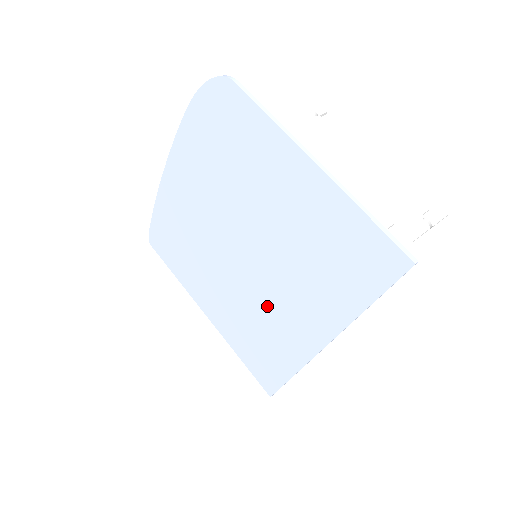
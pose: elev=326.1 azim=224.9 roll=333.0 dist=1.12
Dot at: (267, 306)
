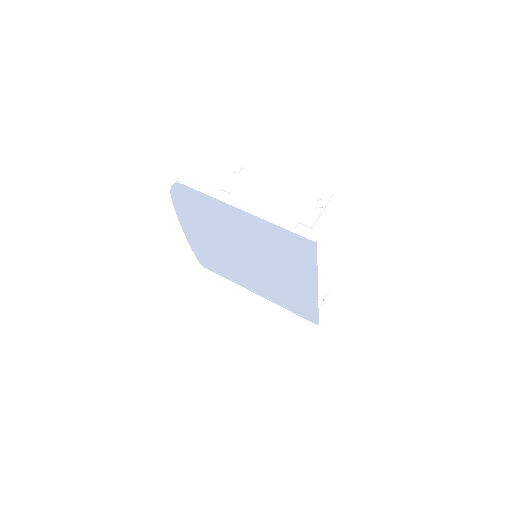
Dot at: (278, 280)
